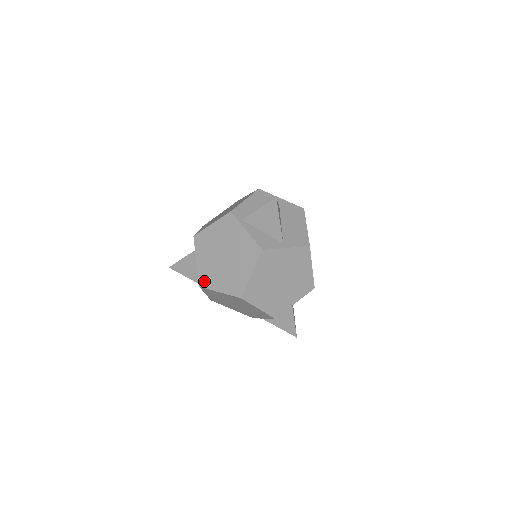
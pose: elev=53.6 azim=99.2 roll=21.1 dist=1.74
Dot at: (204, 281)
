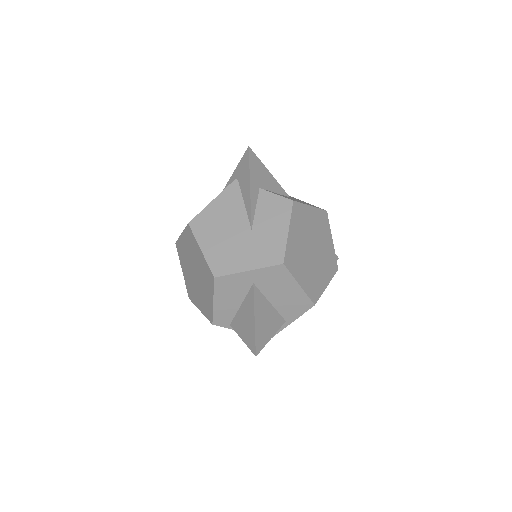
Dot at: occluded
